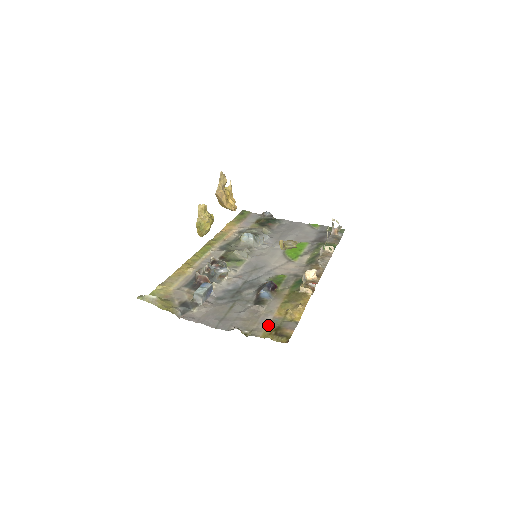
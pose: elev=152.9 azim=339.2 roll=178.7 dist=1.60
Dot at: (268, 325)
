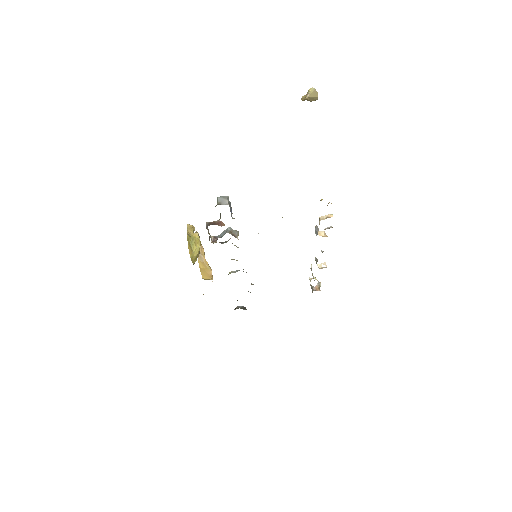
Dot at: occluded
